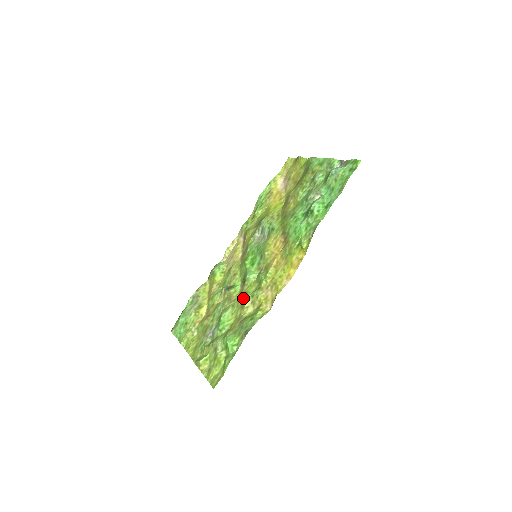
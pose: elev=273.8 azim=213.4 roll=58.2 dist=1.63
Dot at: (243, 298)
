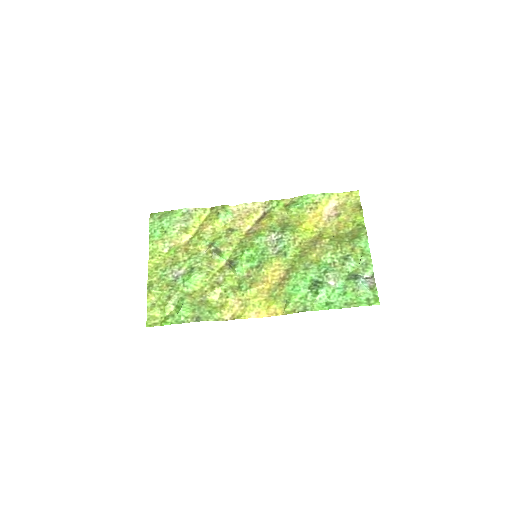
Dot at: (219, 280)
